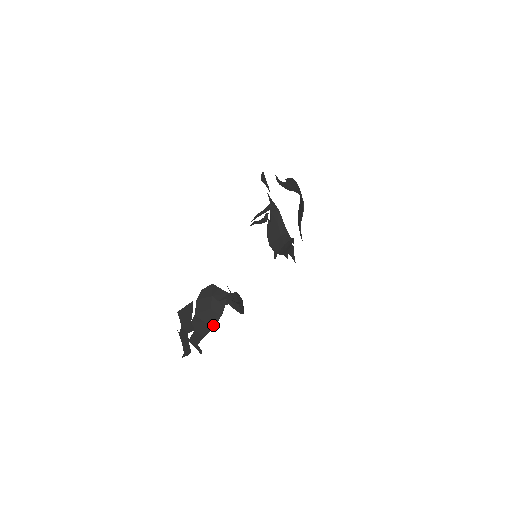
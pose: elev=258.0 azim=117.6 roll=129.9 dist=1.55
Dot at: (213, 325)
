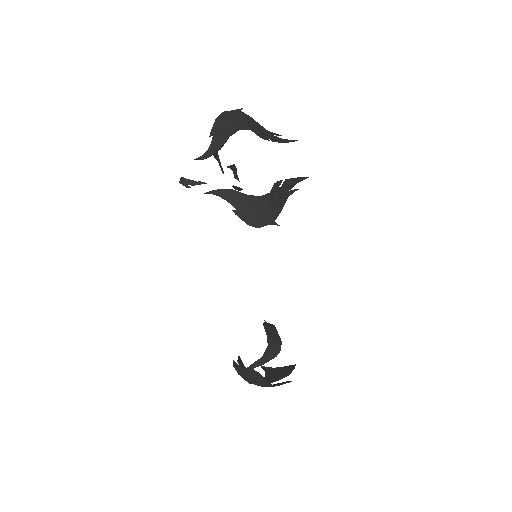
Dot at: (267, 384)
